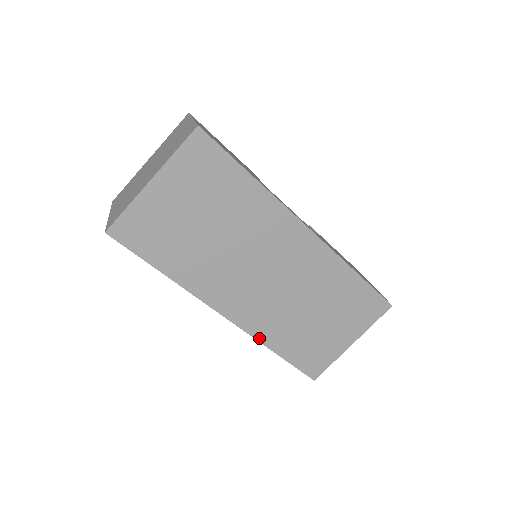
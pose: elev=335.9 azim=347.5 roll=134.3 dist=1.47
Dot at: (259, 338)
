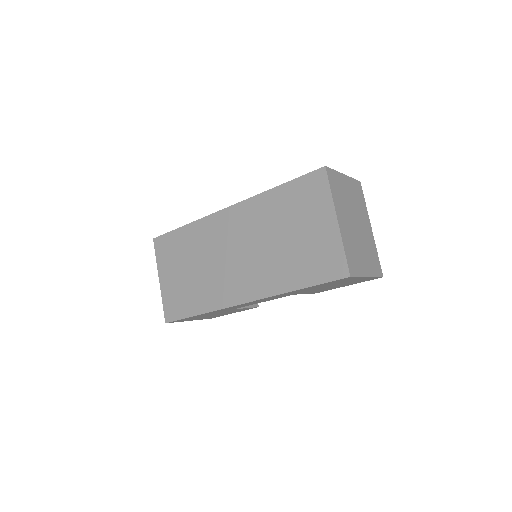
Dot at: (276, 293)
